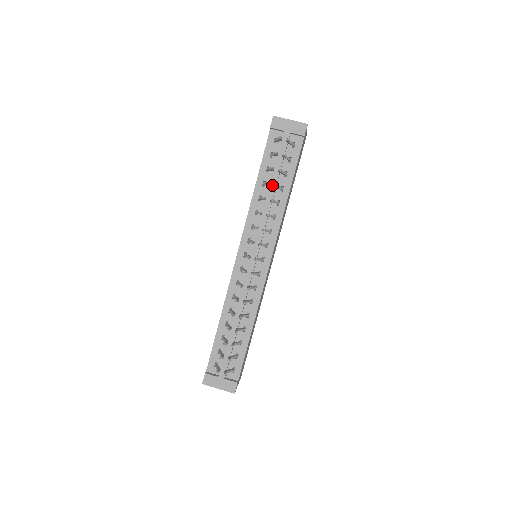
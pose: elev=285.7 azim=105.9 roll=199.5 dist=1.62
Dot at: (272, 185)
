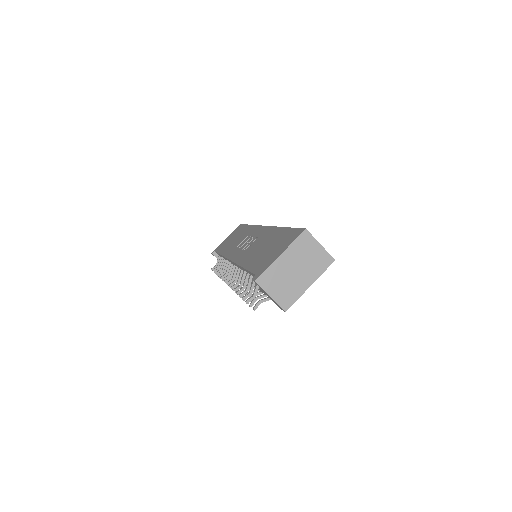
Dot at: occluded
